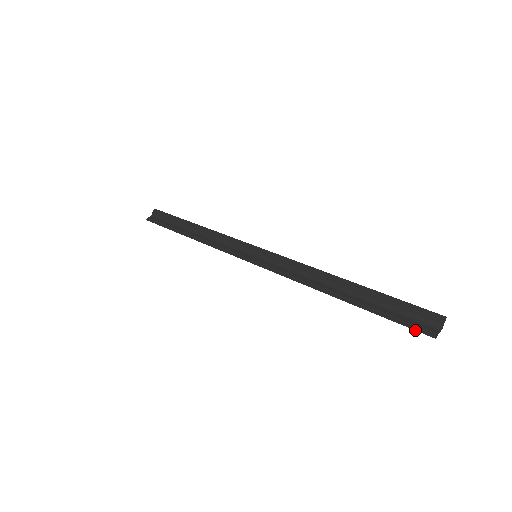
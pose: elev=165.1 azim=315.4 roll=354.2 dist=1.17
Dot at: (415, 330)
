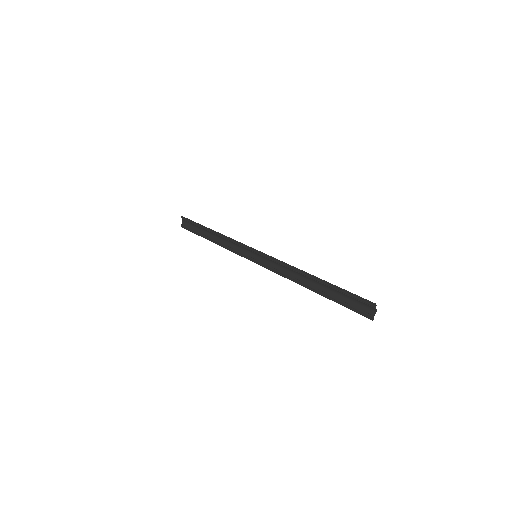
Dot at: occluded
